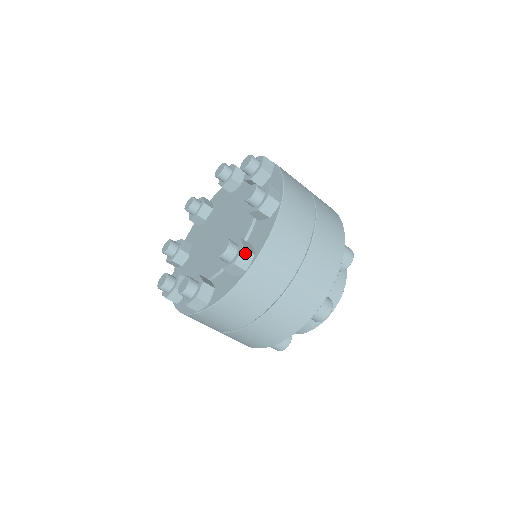
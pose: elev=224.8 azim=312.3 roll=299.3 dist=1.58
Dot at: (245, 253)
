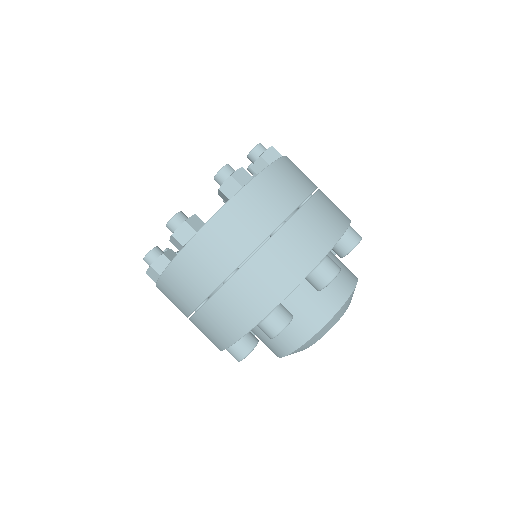
Dot at: occluded
